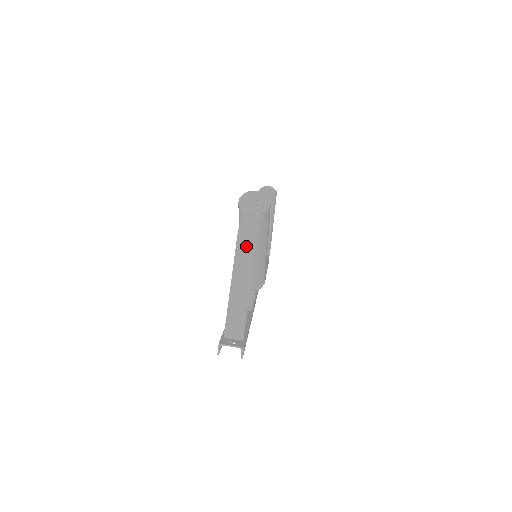
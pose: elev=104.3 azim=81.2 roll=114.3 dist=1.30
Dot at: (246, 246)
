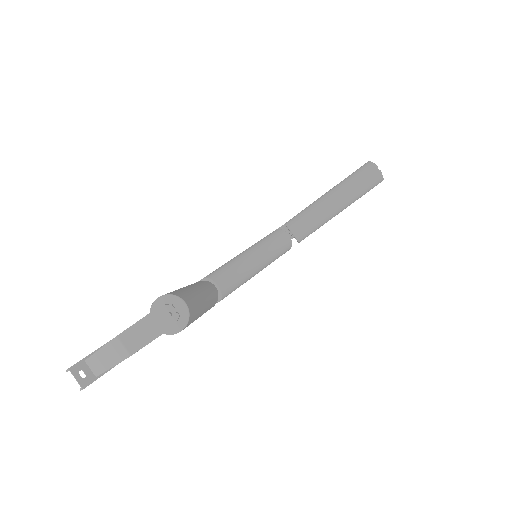
Dot at: (119, 349)
